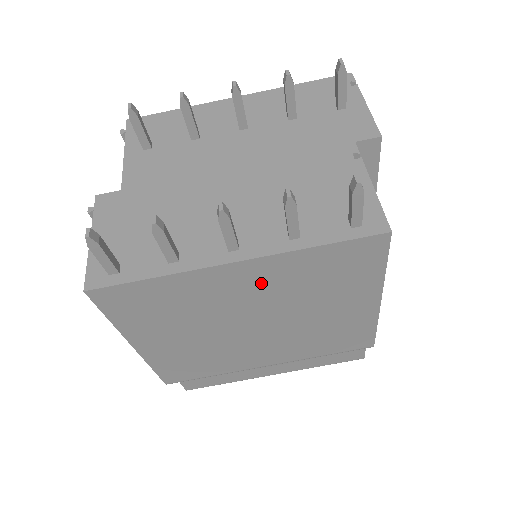
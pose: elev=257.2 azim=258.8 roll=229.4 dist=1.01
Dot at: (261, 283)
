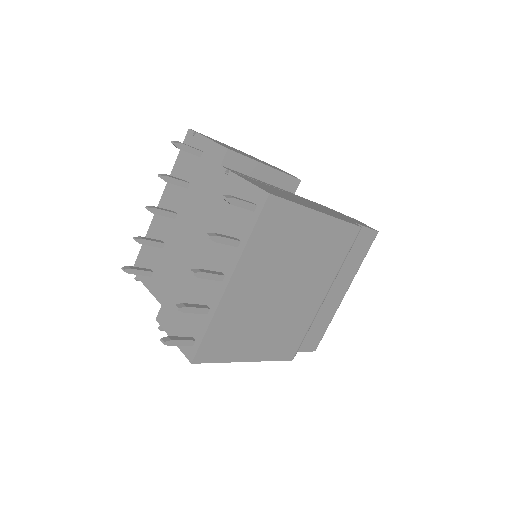
Dot at: (254, 275)
